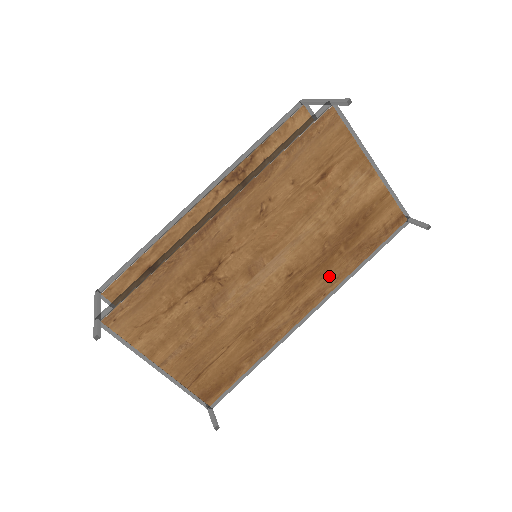
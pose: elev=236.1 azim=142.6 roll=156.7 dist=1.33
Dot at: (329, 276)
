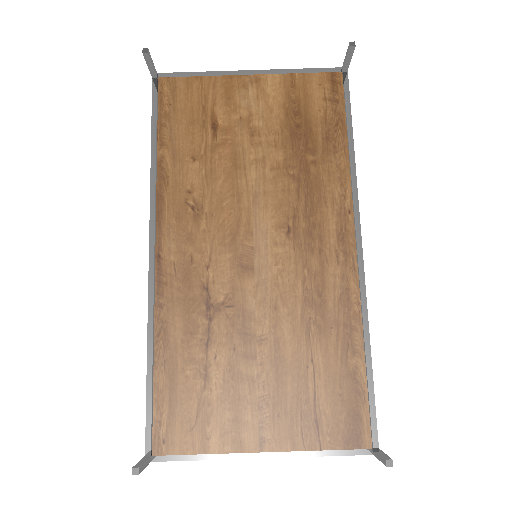
Dot at: (330, 192)
